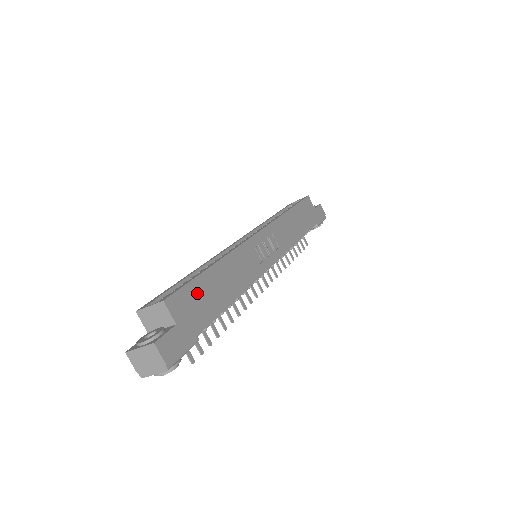
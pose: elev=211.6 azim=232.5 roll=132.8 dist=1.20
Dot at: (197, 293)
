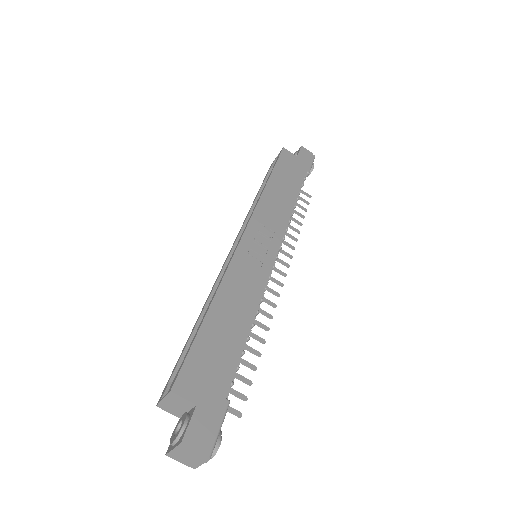
Dot at: (204, 354)
